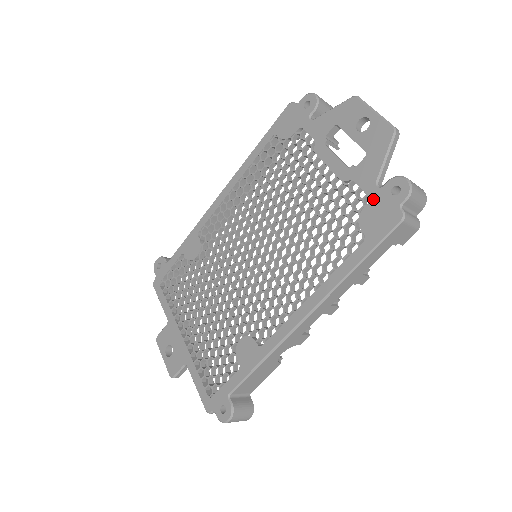
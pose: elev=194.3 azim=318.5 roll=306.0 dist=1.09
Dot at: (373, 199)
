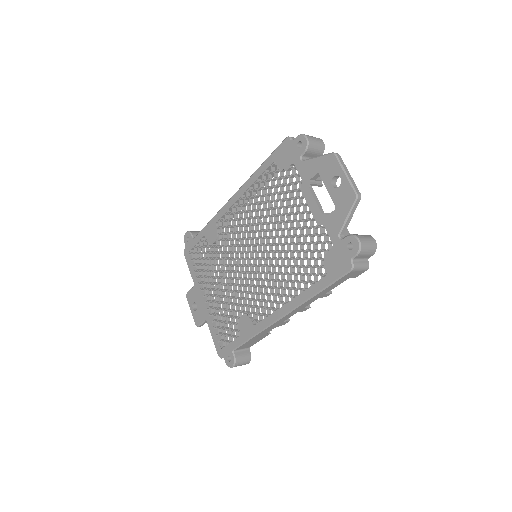
Dot at: (335, 247)
